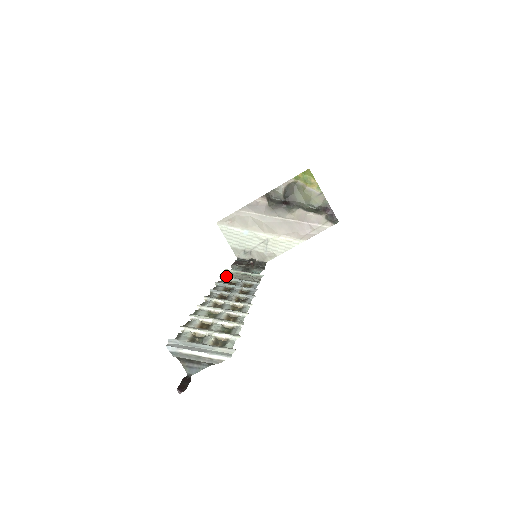
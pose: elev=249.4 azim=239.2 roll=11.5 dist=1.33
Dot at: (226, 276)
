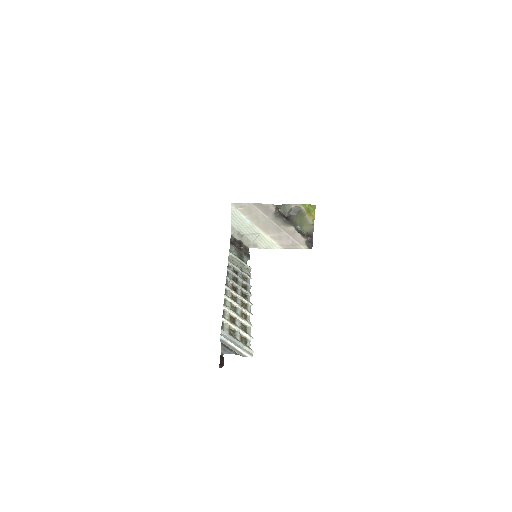
Dot at: (231, 261)
